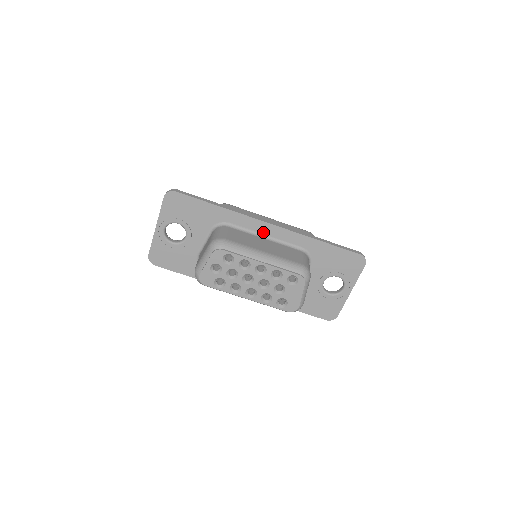
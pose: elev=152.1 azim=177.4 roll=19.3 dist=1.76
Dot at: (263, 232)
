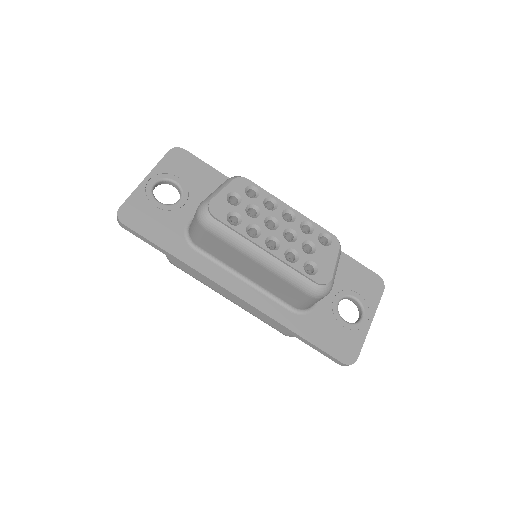
Dot at: occluded
